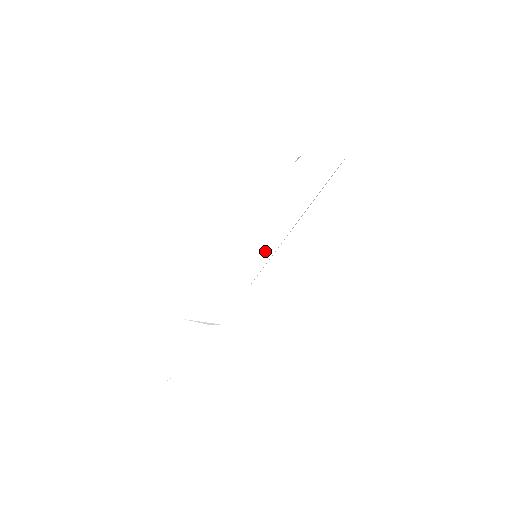
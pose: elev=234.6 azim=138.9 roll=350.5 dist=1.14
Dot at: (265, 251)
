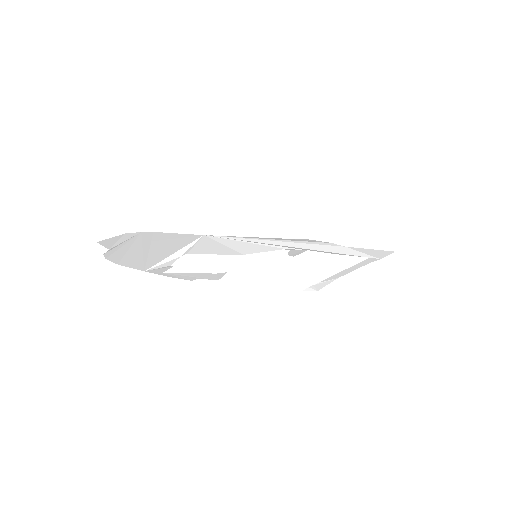
Dot at: (271, 246)
